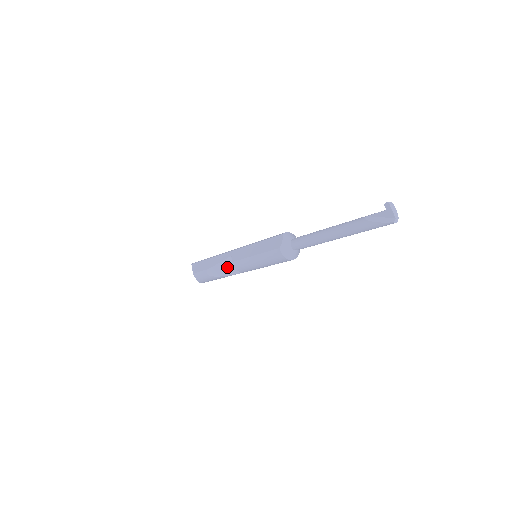
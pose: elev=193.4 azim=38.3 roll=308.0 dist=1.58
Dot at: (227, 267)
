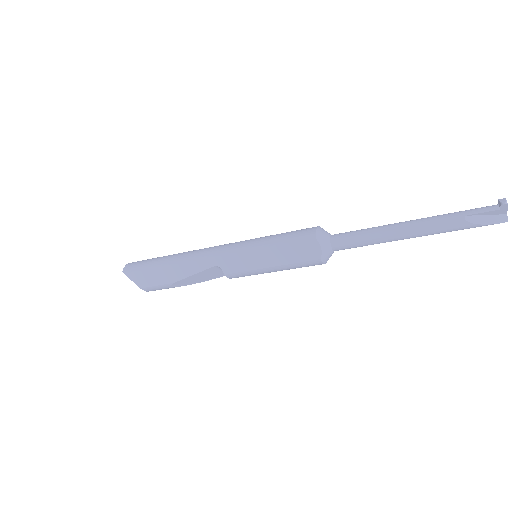
Dot at: (207, 275)
